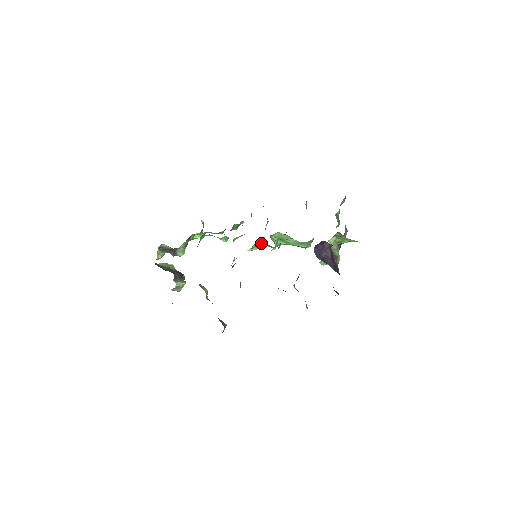
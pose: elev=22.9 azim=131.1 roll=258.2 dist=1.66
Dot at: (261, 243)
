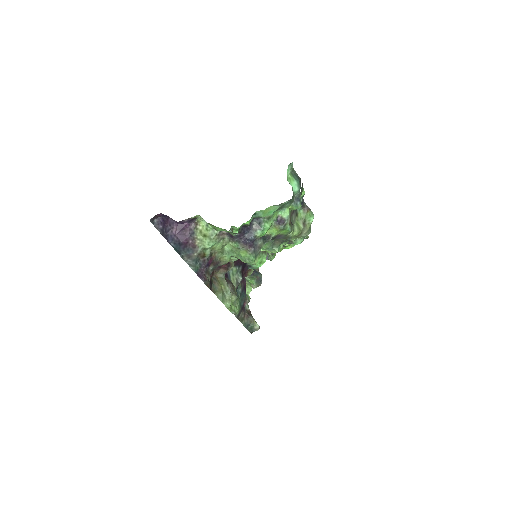
Dot at: occluded
